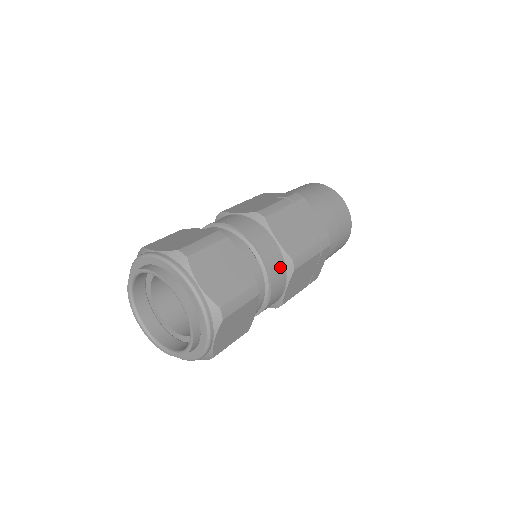
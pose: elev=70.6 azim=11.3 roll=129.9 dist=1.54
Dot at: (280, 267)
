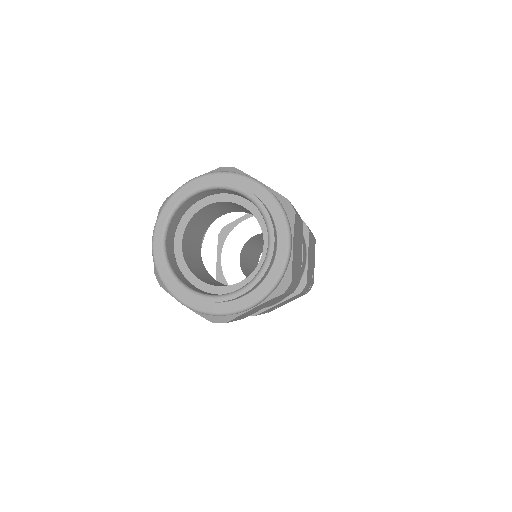
Dot at: occluded
